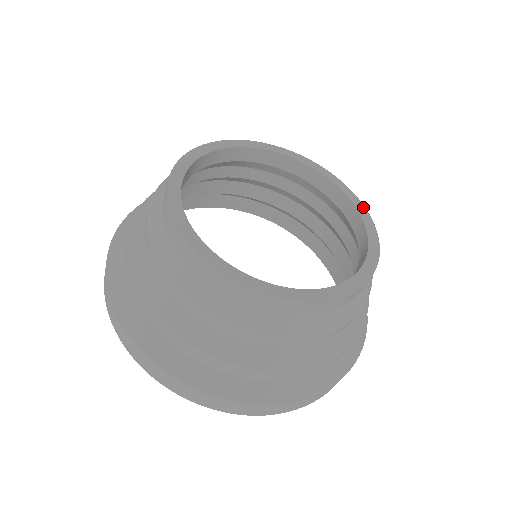
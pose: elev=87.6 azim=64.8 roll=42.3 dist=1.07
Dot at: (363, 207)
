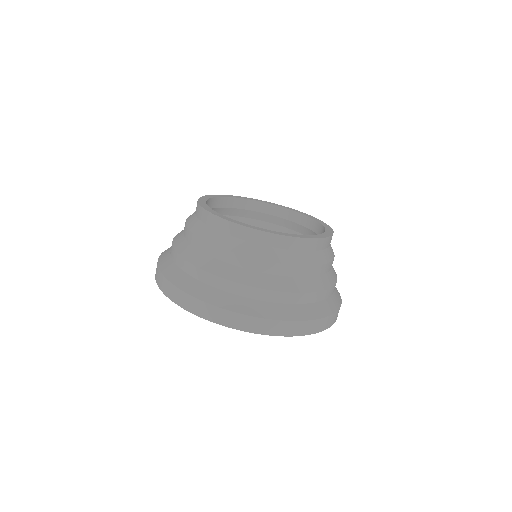
Dot at: (321, 221)
